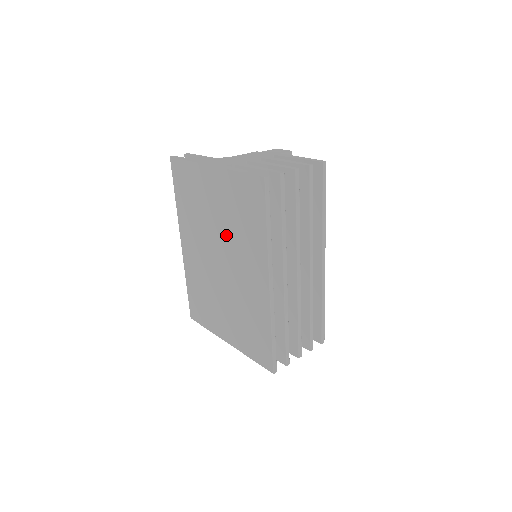
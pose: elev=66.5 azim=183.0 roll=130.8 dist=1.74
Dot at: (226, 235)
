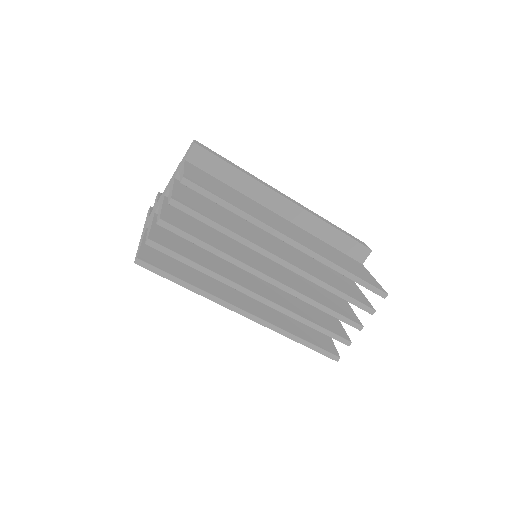
Dot at: occluded
